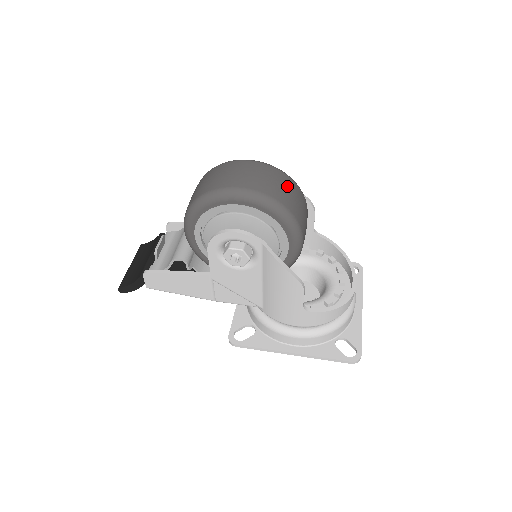
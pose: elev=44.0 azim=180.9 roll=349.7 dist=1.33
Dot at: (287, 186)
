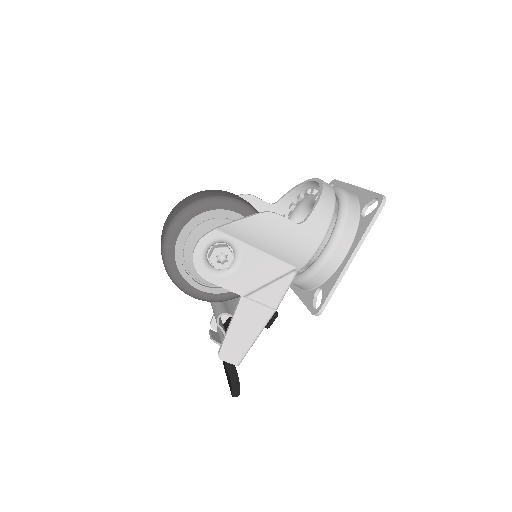
Dot at: occluded
